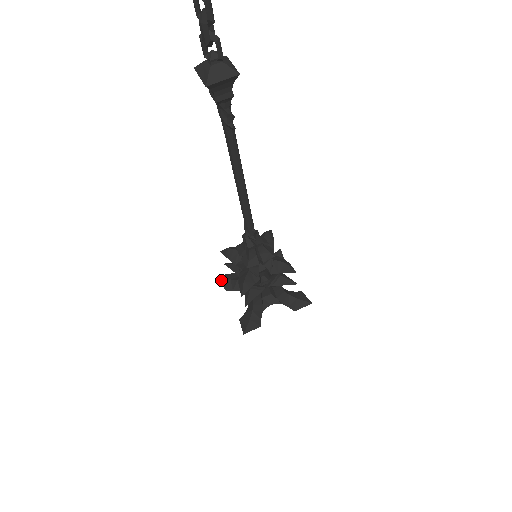
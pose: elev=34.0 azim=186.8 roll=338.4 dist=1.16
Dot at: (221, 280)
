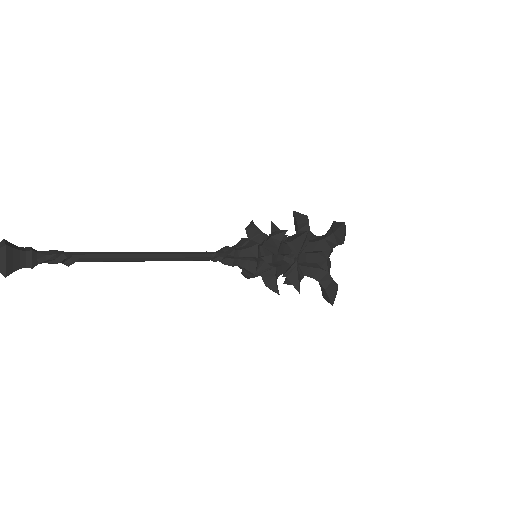
Dot at: (294, 217)
